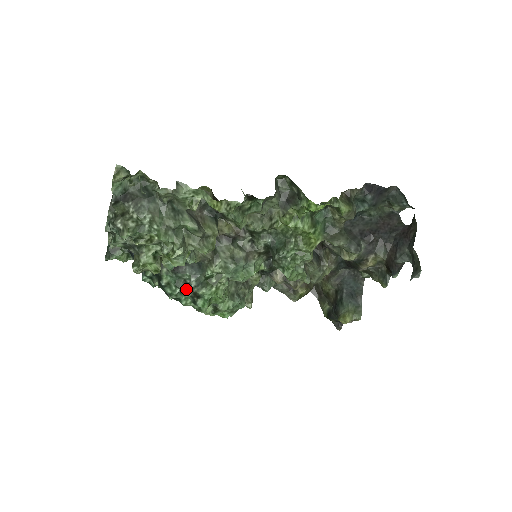
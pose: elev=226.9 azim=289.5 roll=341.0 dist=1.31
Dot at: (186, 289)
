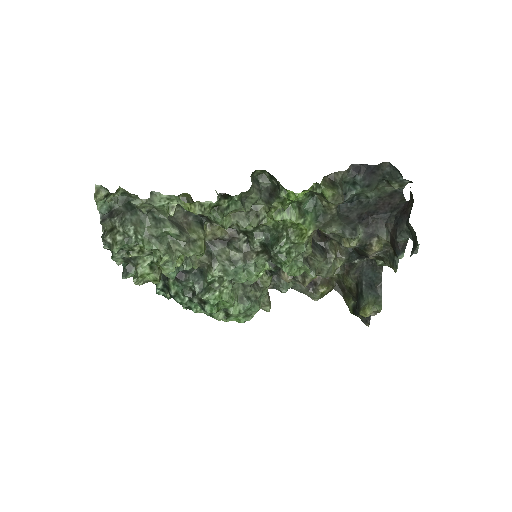
Dot at: (192, 296)
